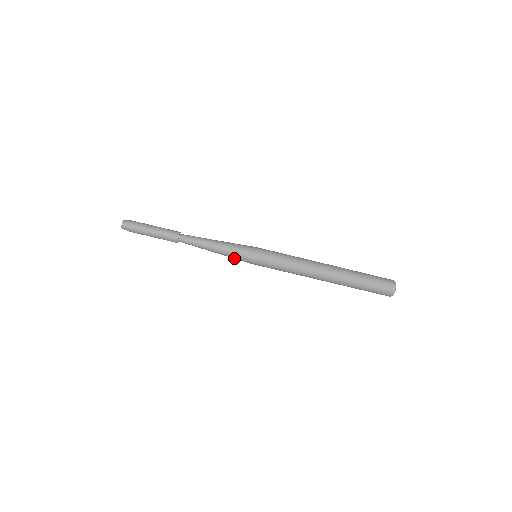
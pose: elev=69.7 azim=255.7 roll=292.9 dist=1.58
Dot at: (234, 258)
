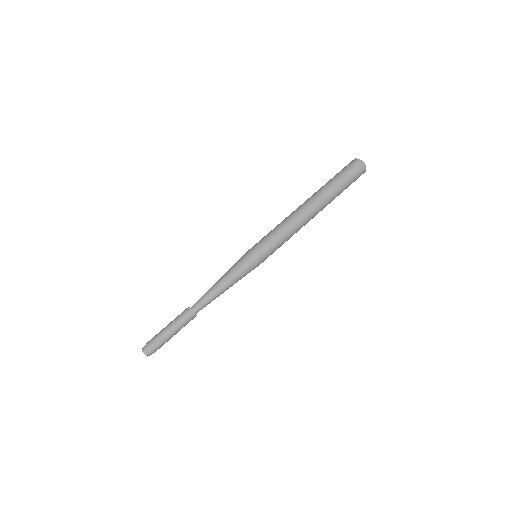
Dot at: (243, 272)
